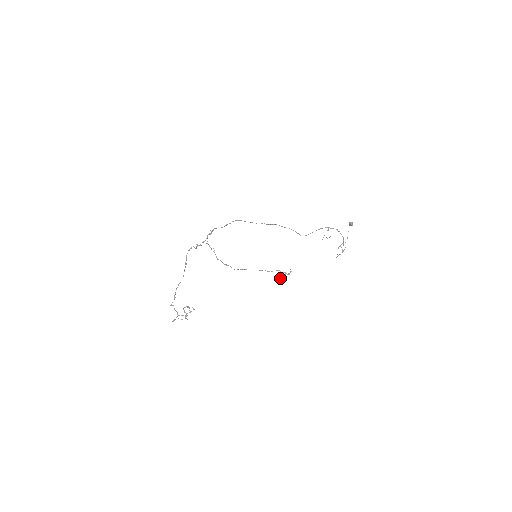
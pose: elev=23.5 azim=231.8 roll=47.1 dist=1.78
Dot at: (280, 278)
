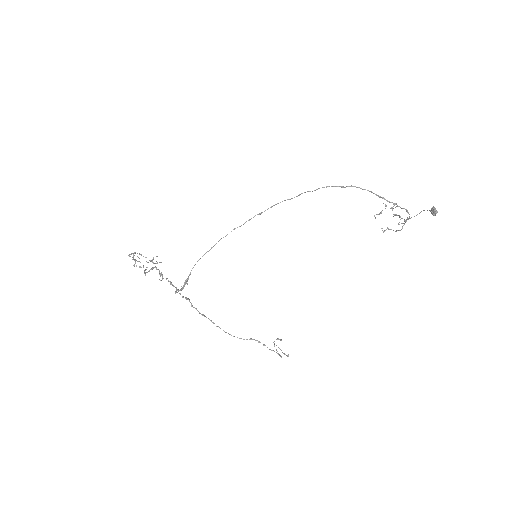
Dot at: (274, 341)
